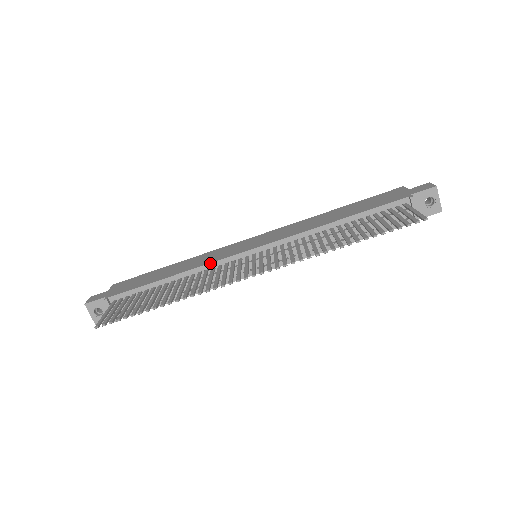
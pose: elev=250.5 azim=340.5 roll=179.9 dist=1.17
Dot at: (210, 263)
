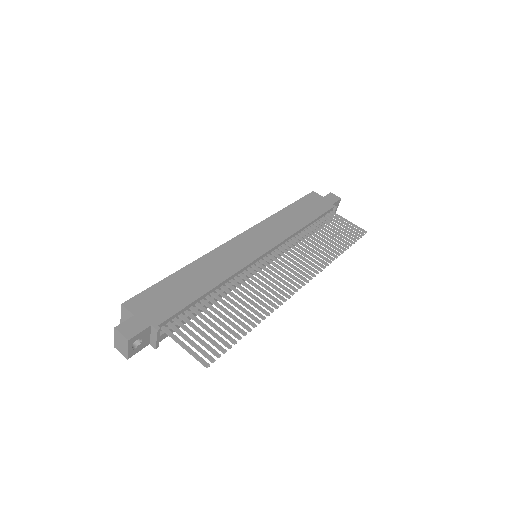
Dot at: (240, 270)
